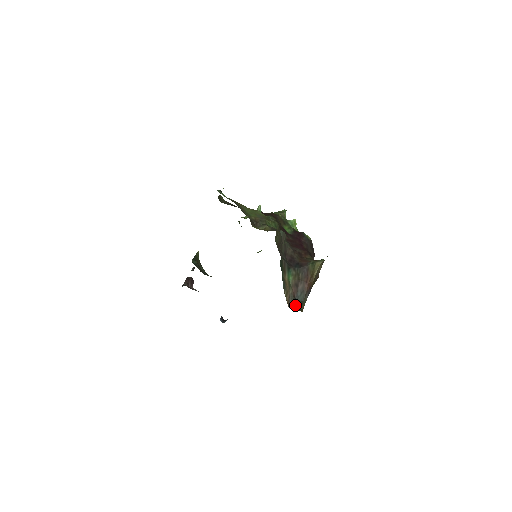
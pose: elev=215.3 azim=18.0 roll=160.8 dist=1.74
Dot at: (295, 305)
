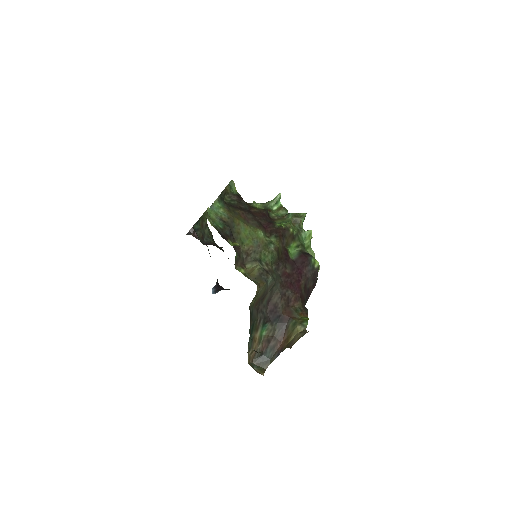
Dot at: (260, 361)
